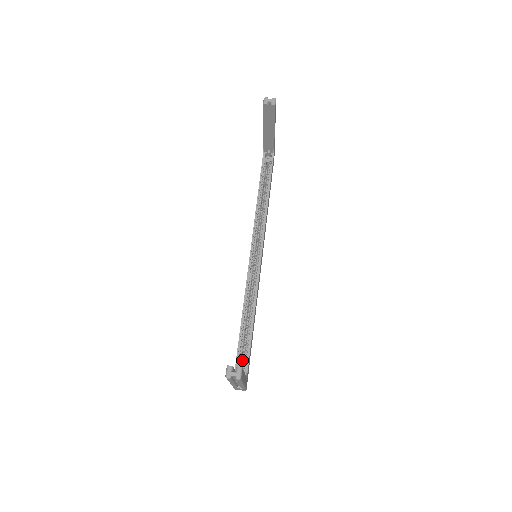
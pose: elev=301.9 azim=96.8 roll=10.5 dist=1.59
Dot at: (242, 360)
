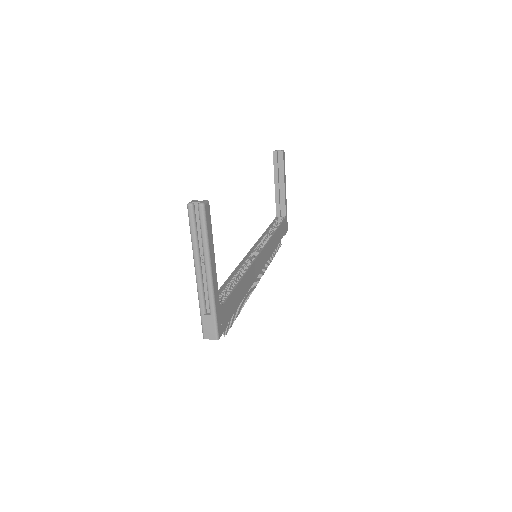
Dot at: occluded
